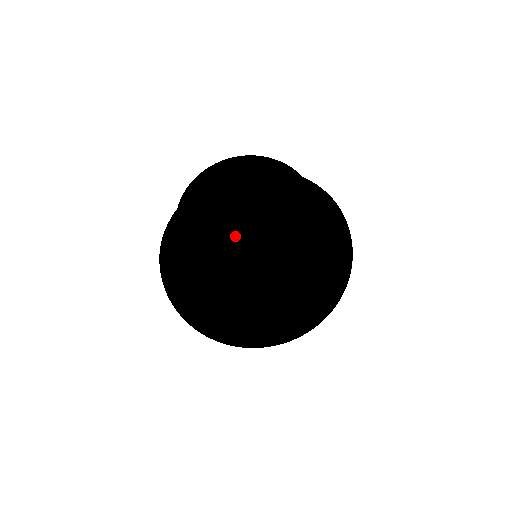
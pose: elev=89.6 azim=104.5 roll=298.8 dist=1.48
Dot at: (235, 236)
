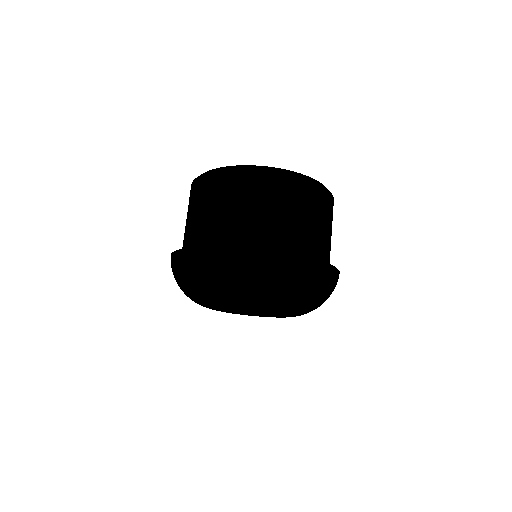
Dot at: (238, 303)
